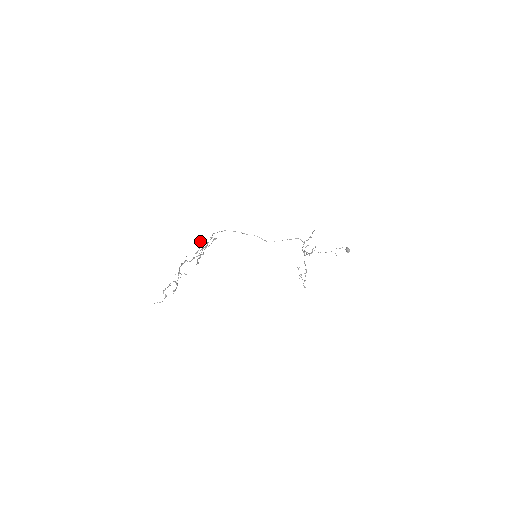
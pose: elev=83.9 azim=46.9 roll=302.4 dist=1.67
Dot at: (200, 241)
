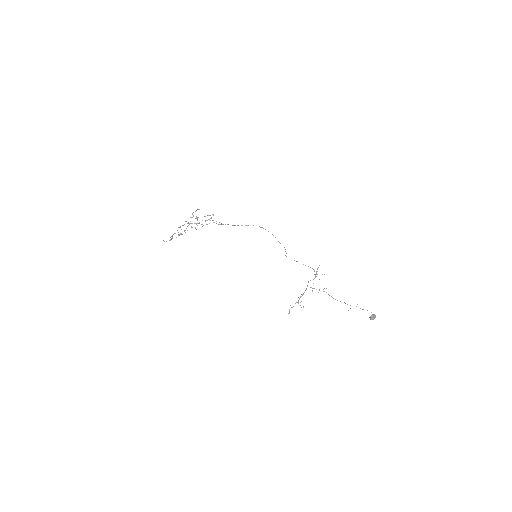
Dot at: (196, 210)
